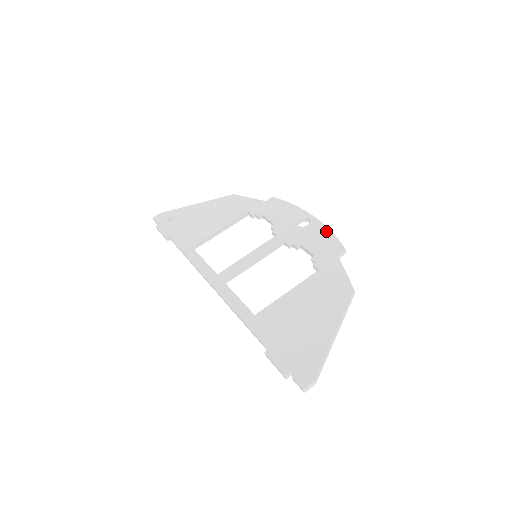
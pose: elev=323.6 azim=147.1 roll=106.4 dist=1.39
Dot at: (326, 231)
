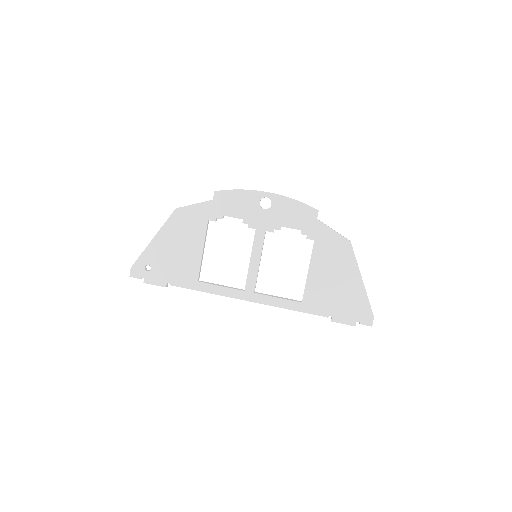
Dot at: (291, 202)
